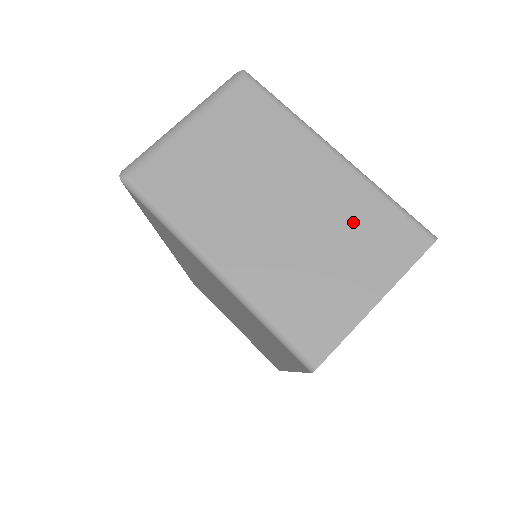
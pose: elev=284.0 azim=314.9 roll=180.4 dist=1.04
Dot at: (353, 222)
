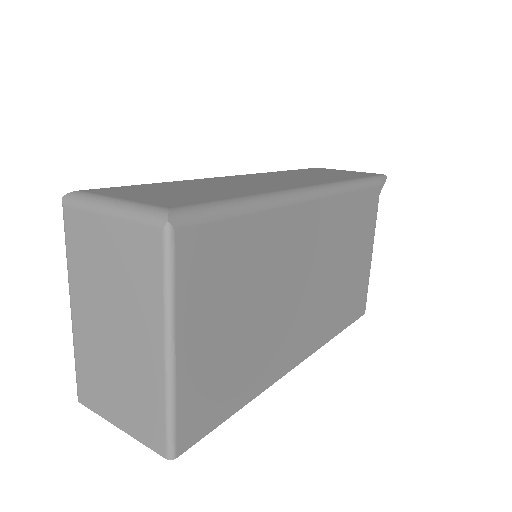
Dot at: (139, 390)
